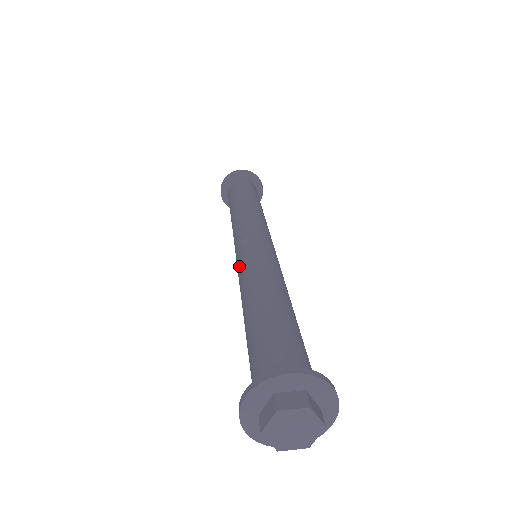
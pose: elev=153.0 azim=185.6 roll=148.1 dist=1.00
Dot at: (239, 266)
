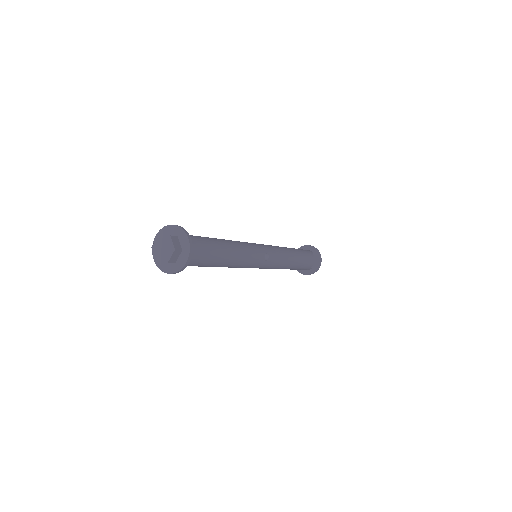
Dot at: occluded
